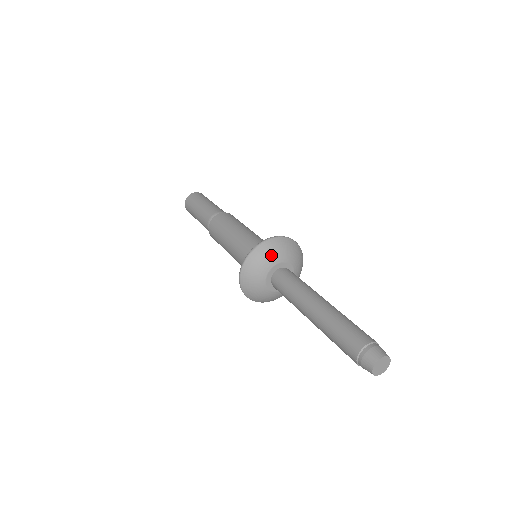
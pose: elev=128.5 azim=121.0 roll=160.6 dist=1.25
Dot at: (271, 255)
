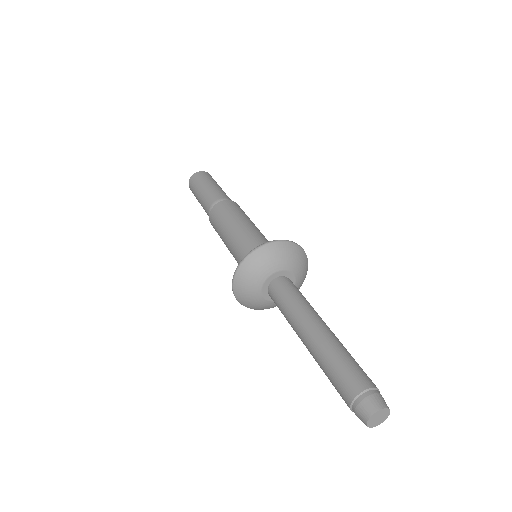
Dot at: (283, 258)
